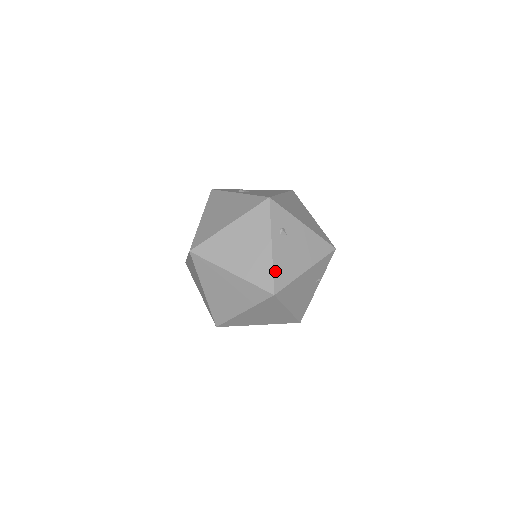
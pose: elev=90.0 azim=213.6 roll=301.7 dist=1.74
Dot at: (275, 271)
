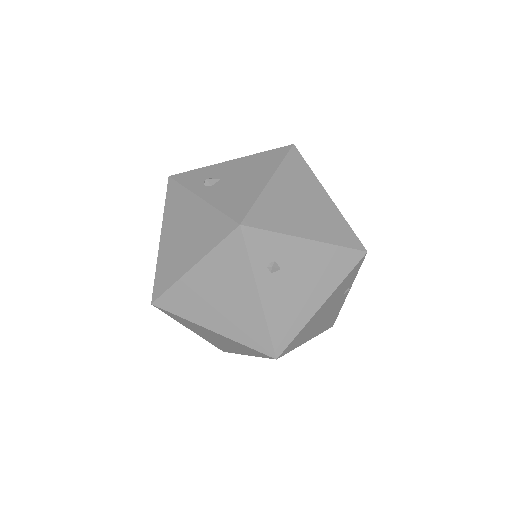
Dot at: (271, 328)
